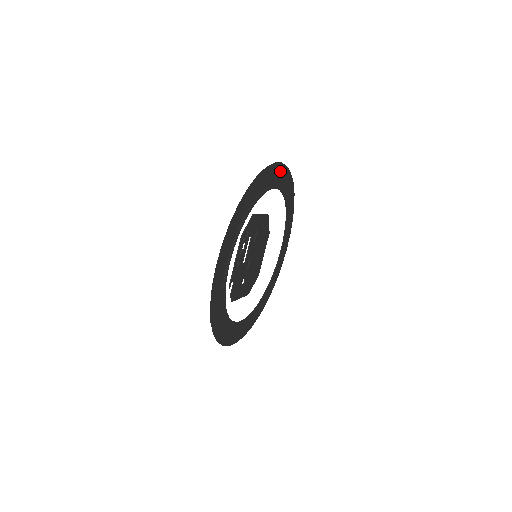
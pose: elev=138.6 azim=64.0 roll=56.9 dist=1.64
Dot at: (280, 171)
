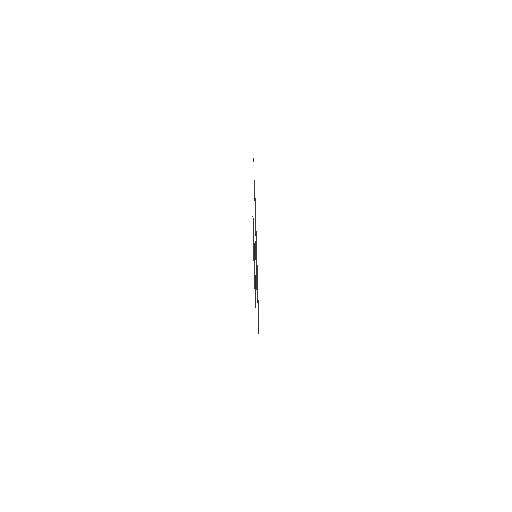
Dot at: occluded
